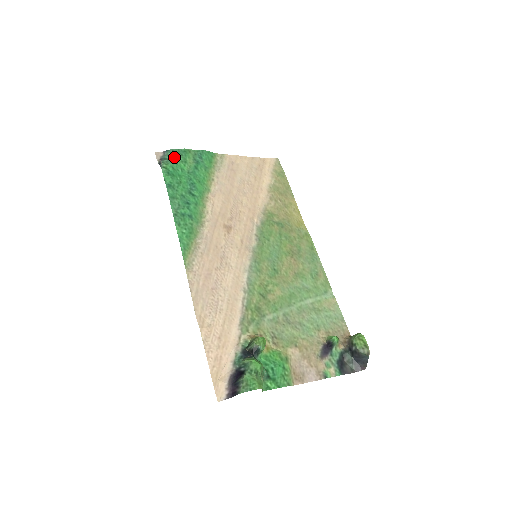
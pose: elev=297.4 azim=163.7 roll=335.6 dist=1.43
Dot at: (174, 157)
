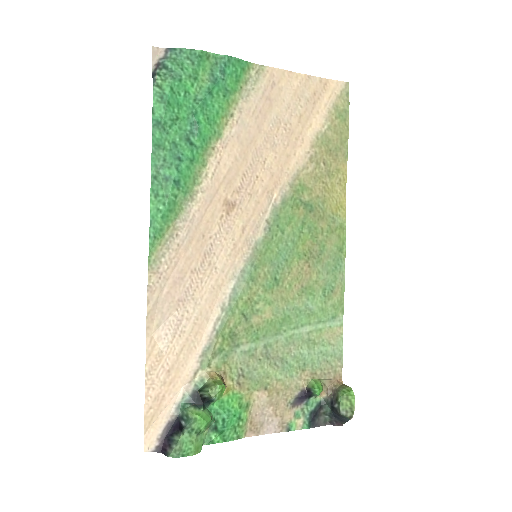
Dot at: (179, 66)
